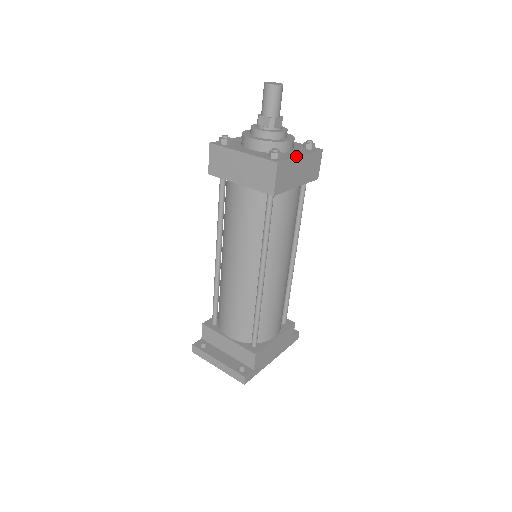
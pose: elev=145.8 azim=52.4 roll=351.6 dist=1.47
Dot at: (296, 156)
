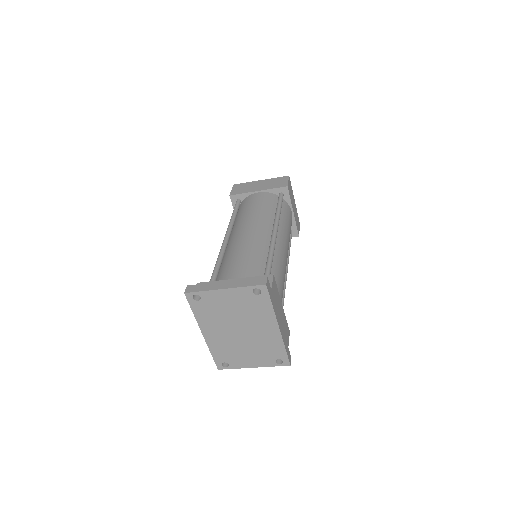
Dot at: (293, 196)
